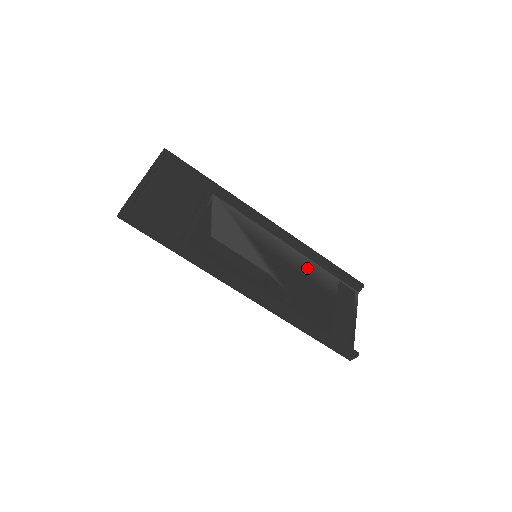
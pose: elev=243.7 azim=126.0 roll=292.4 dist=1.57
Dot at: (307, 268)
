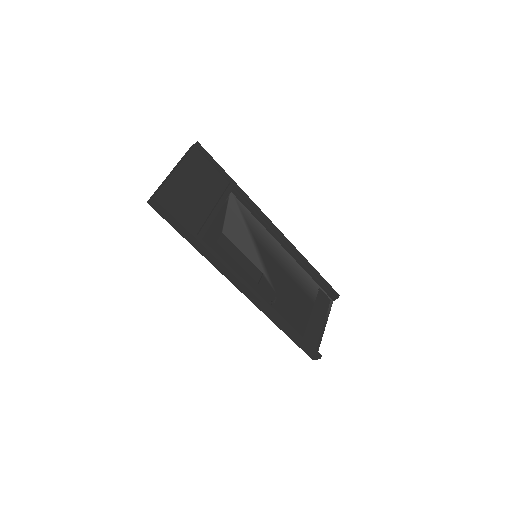
Dot at: (296, 273)
